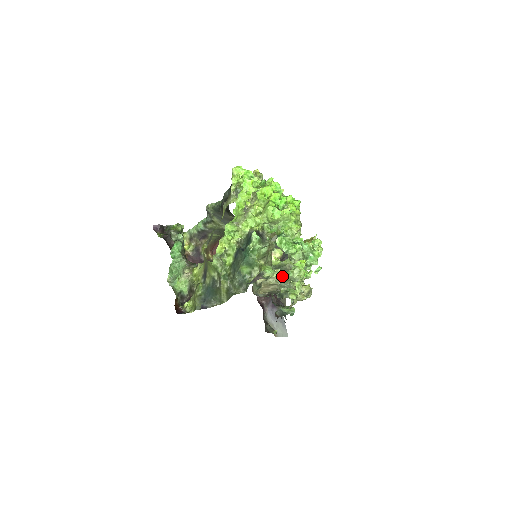
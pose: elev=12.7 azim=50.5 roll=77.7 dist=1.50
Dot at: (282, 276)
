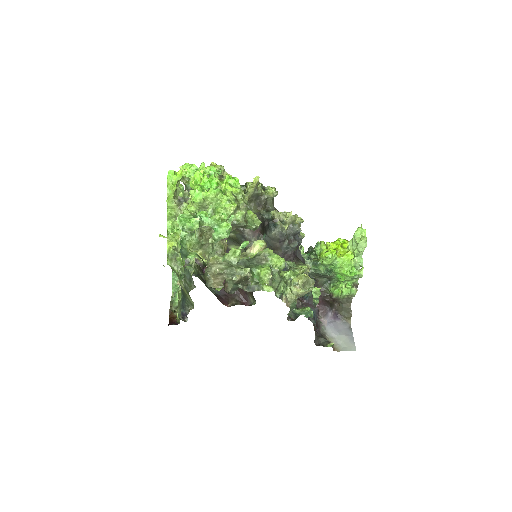
Dot at: (220, 262)
